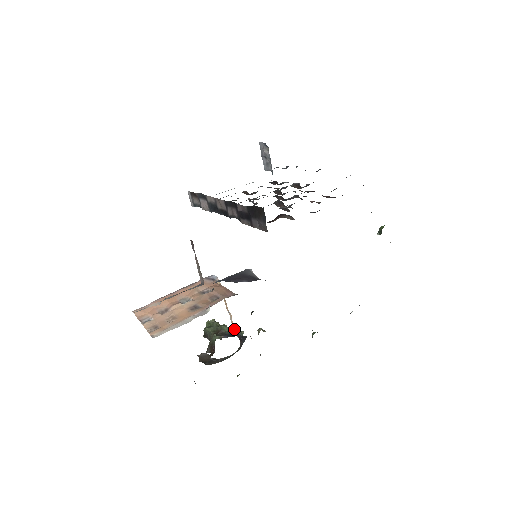
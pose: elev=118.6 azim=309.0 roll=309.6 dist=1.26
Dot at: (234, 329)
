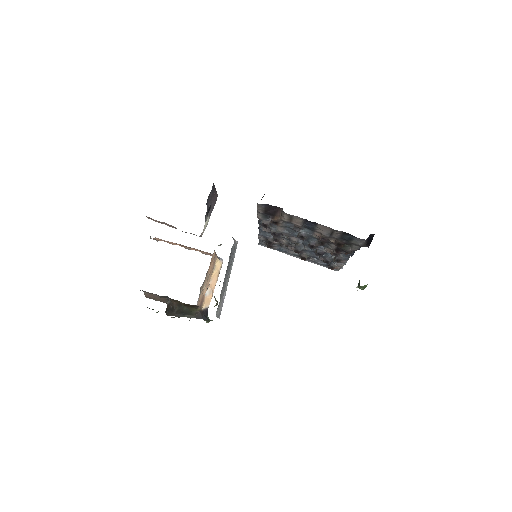
Dot at: (206, 309)
